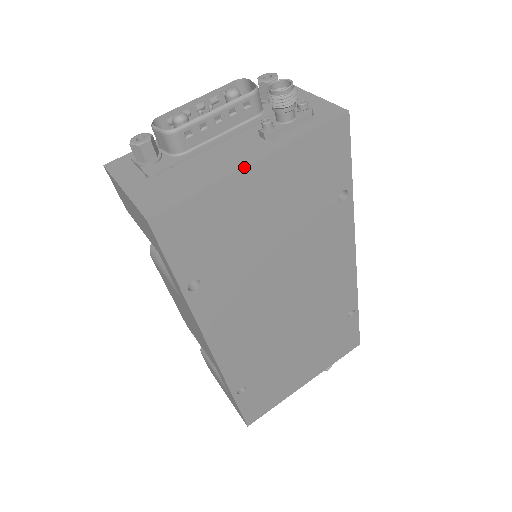
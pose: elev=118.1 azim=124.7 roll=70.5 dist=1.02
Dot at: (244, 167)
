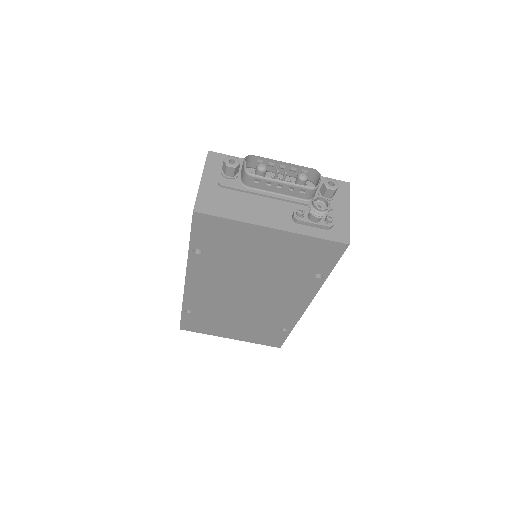
Dot at: (264, 226)
